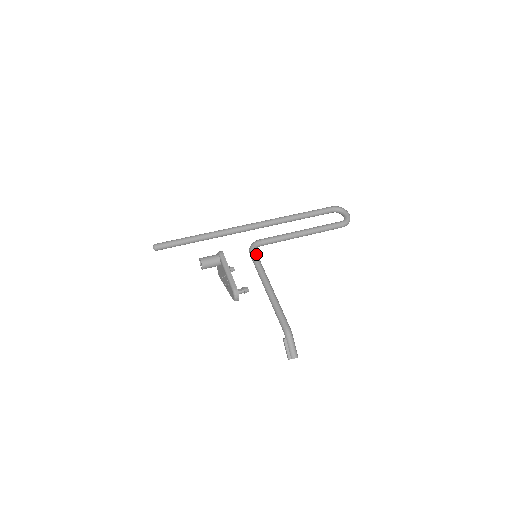
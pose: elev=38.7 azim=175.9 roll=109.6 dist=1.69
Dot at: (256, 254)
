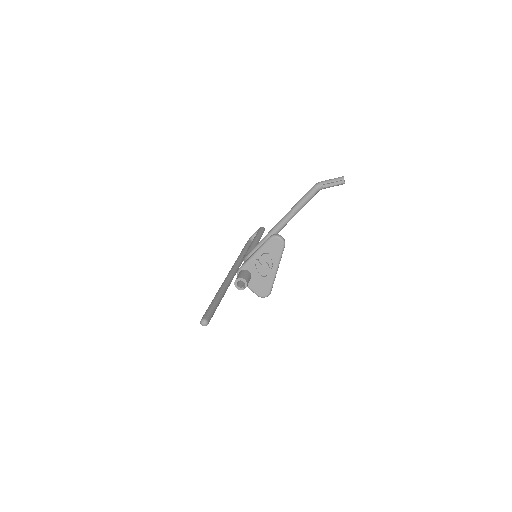
Dot at: (252, 250)
